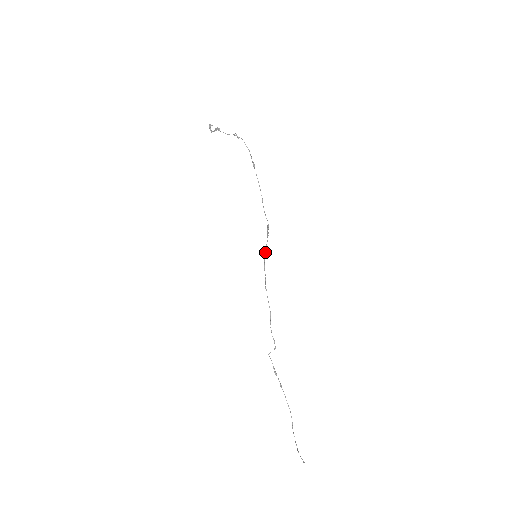
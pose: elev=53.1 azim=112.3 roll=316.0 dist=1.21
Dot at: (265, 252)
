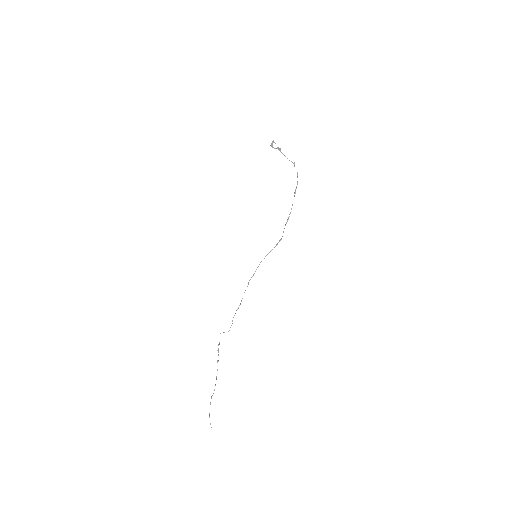
Dot at: occluded
